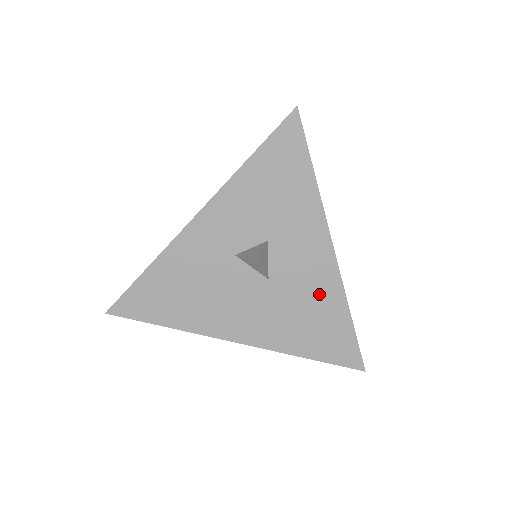
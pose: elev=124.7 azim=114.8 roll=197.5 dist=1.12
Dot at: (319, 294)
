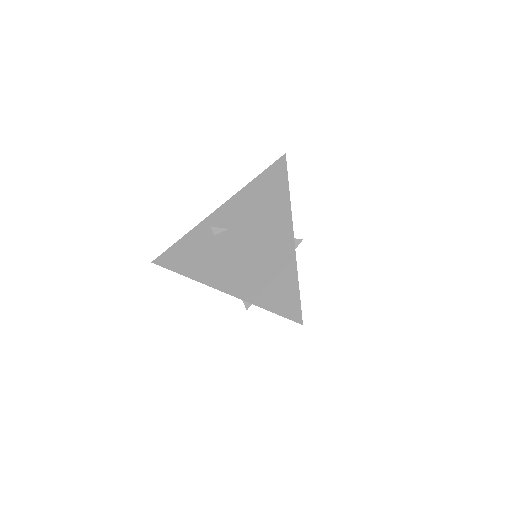
Dot at: occluded
